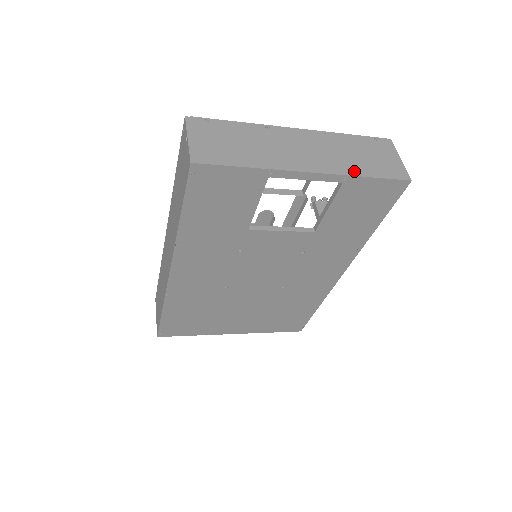
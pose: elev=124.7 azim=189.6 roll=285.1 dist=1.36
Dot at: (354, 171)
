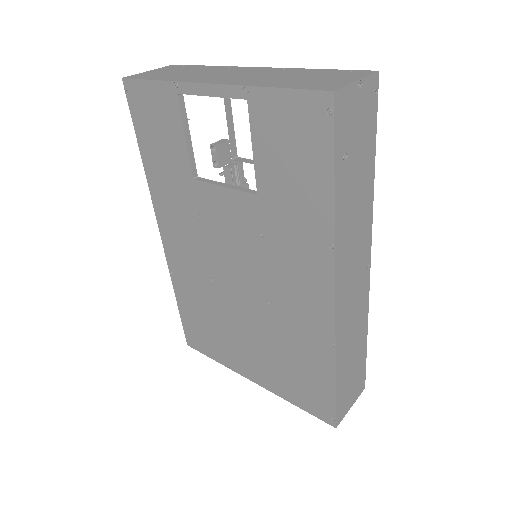
Dot at: (262, 84)
